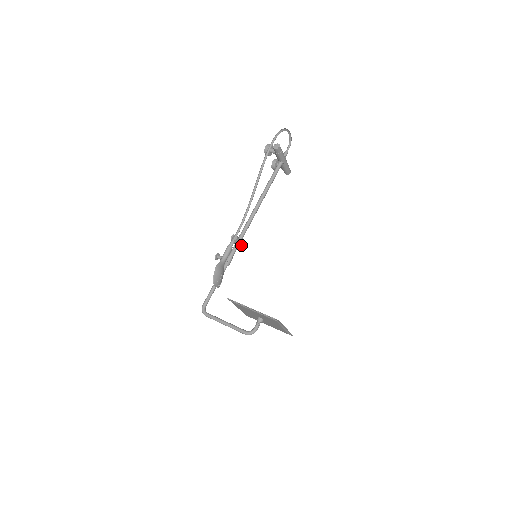
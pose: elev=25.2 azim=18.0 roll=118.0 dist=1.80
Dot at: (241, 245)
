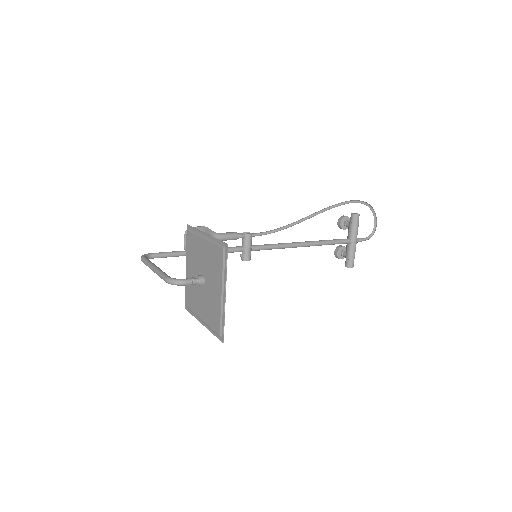
Dot at: (247, 253)
